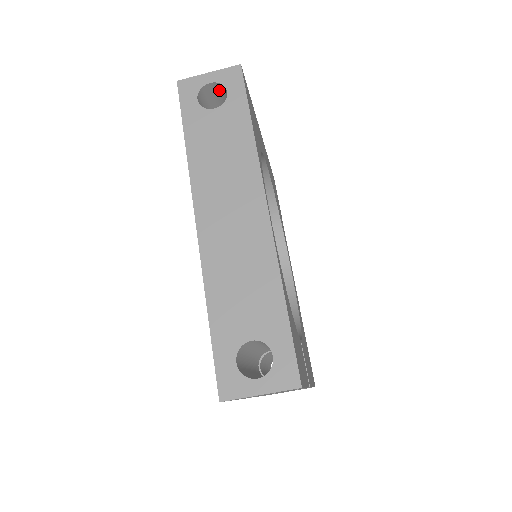
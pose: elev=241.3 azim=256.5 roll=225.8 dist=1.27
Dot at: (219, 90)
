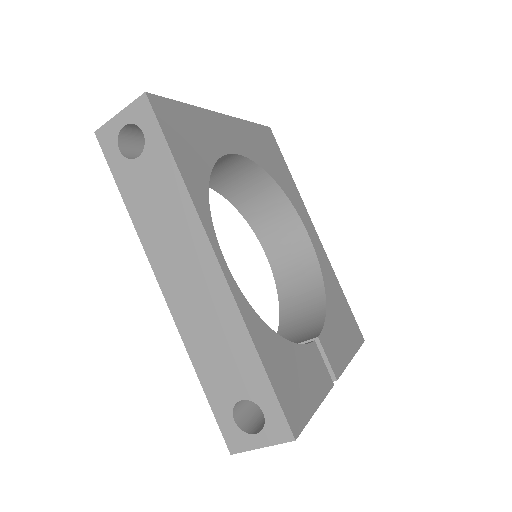
Dot at: occluded
